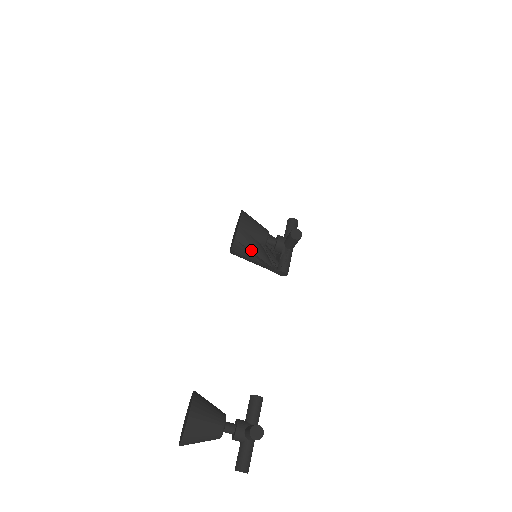
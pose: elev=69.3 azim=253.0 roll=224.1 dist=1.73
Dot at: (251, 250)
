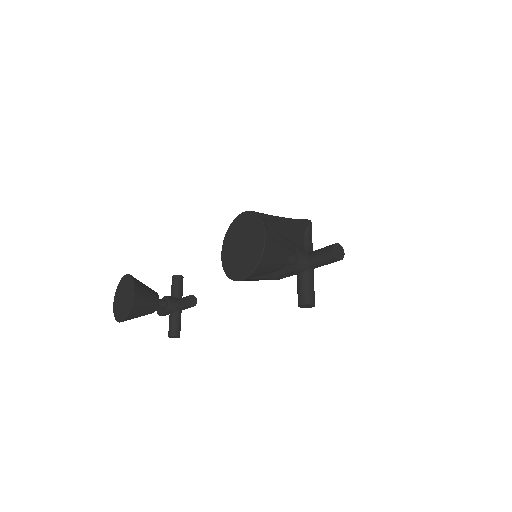
Dot at: occluded
